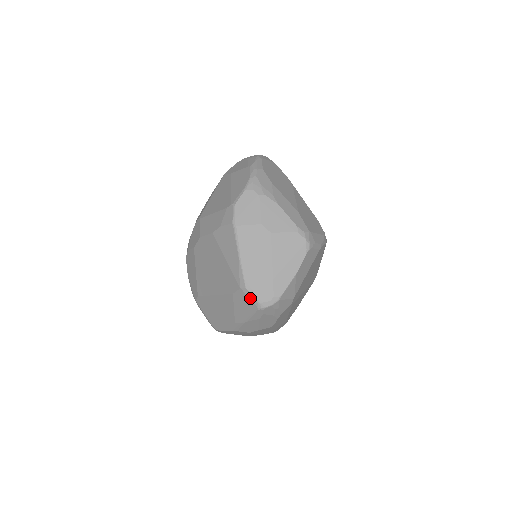
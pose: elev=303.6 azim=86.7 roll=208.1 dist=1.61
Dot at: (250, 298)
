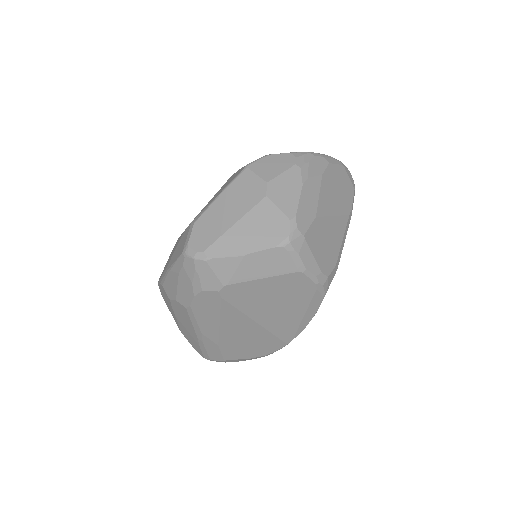
Dot at: (188, 236)
